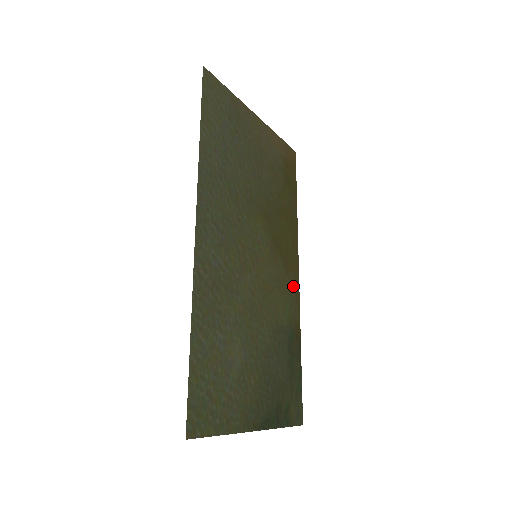
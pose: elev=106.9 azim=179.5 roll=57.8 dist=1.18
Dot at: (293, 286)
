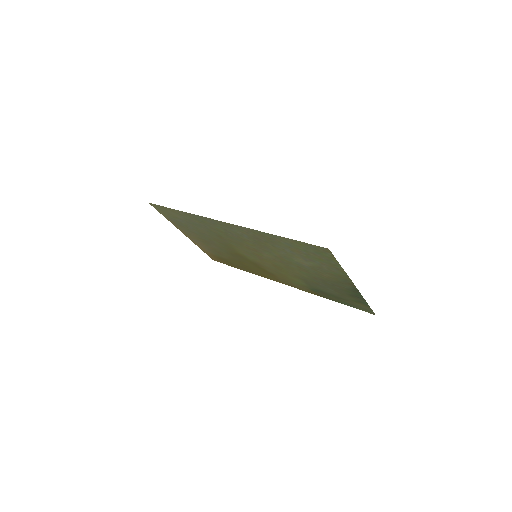
Dot at: (287, 283)
